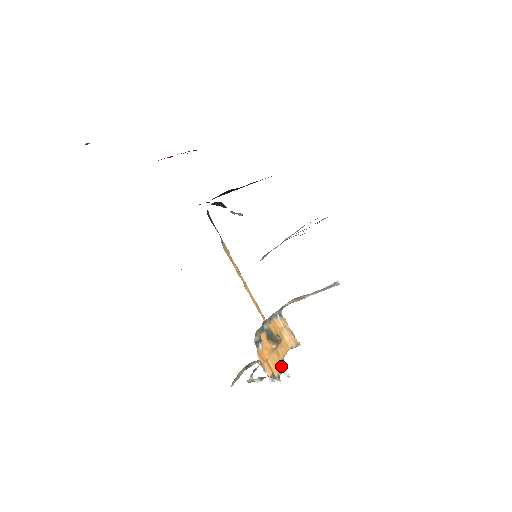
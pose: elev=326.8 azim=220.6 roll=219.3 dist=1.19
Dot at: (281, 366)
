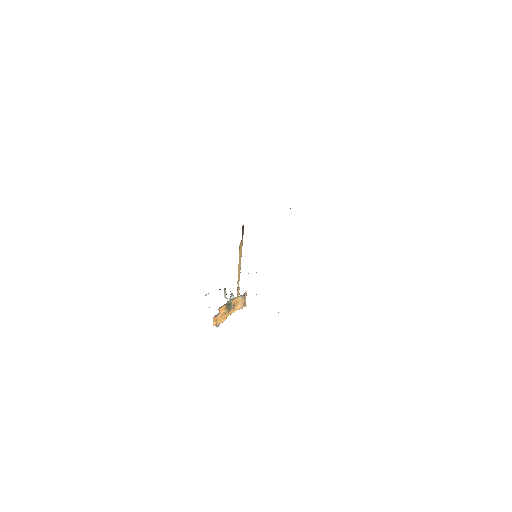
Dot at: (224, 320)
